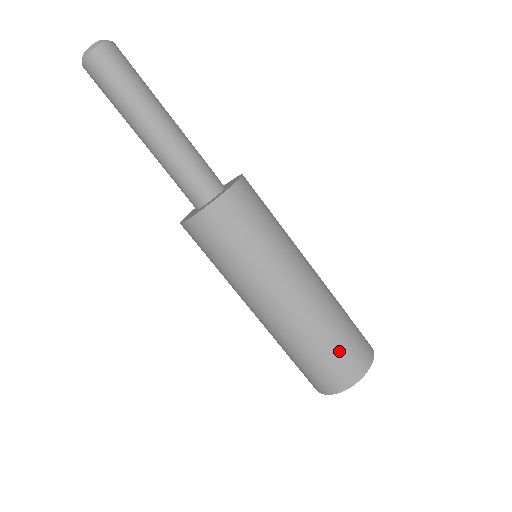
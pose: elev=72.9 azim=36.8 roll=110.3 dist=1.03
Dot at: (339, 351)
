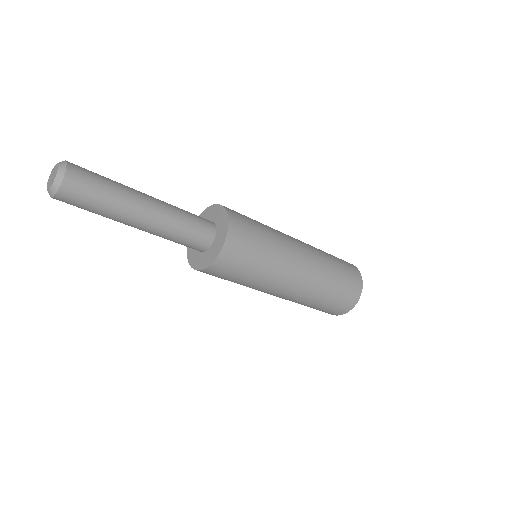
Dot at: (335, 301)
